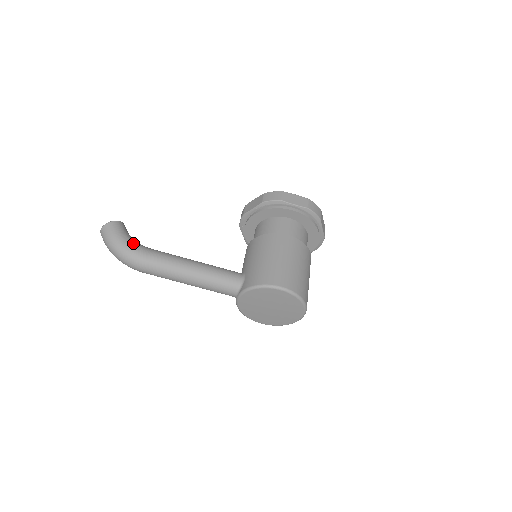
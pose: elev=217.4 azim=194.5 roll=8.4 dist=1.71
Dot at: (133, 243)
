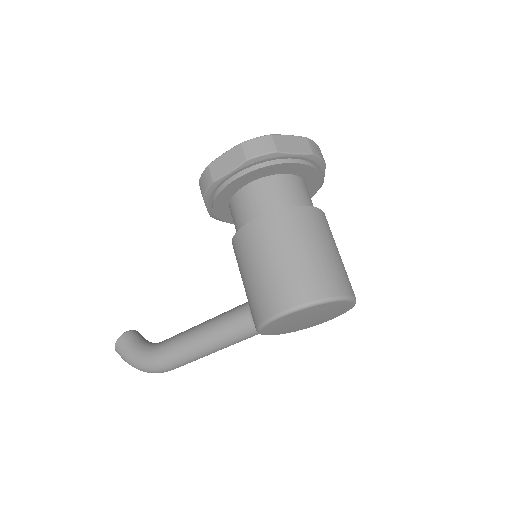
Dot at: (141, 354)
